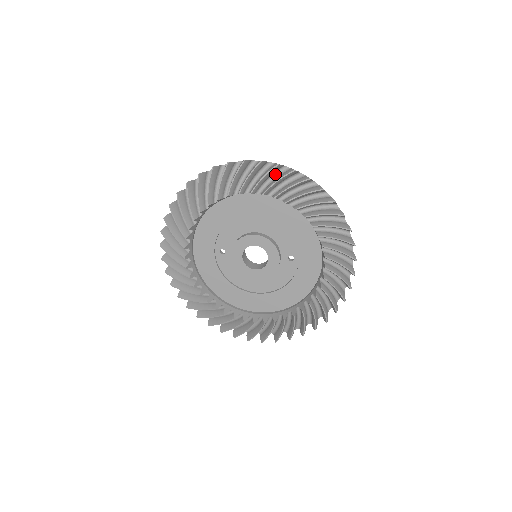
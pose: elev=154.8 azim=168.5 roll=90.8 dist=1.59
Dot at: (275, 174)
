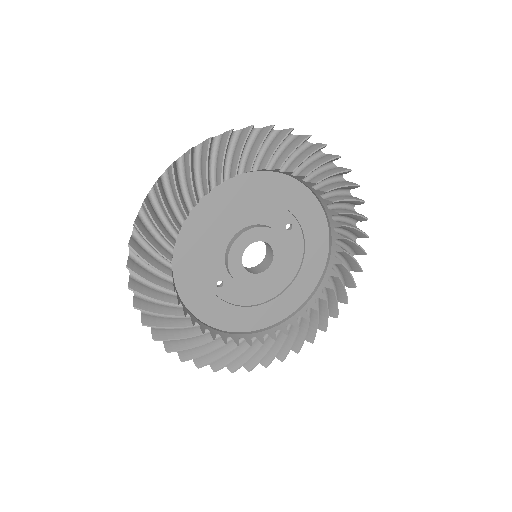
Dot at: (211, 154)
